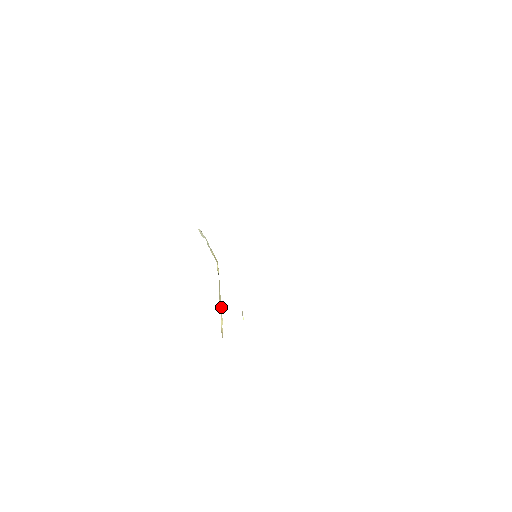
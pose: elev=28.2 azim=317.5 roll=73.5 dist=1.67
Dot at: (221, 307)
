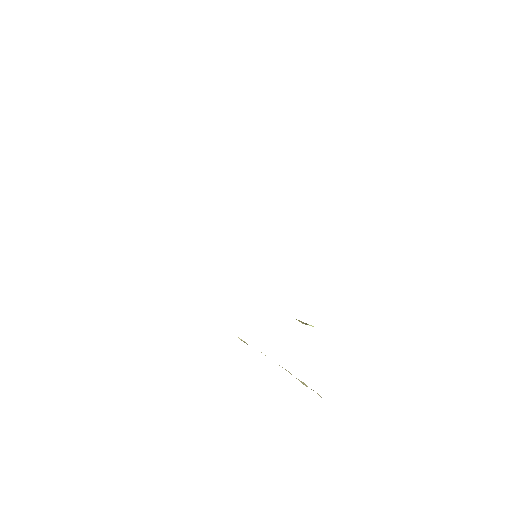
Dot at: occluded
